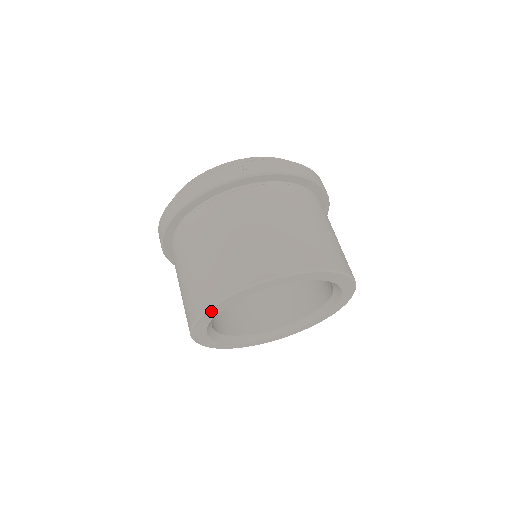
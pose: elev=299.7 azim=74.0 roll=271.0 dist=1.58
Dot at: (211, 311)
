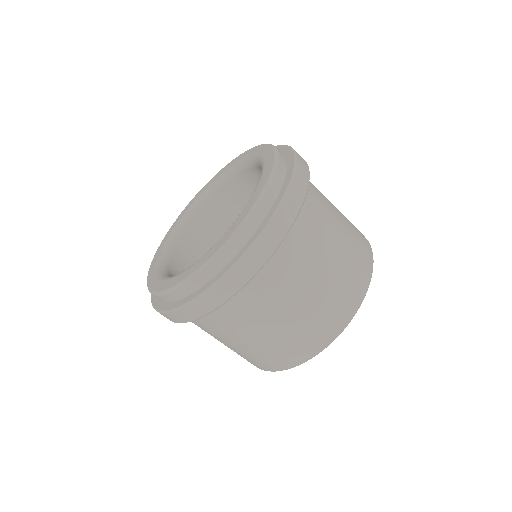
Dot at: occluded
